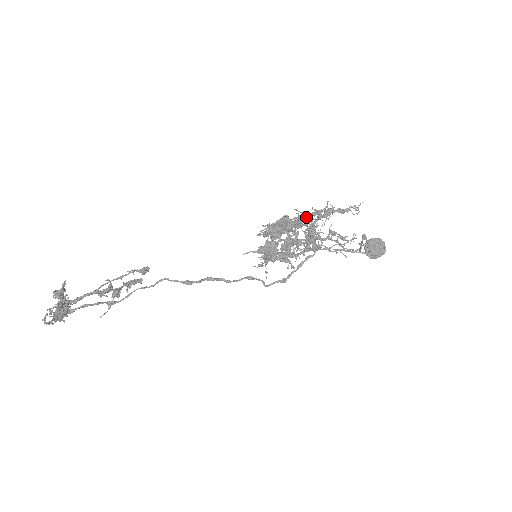
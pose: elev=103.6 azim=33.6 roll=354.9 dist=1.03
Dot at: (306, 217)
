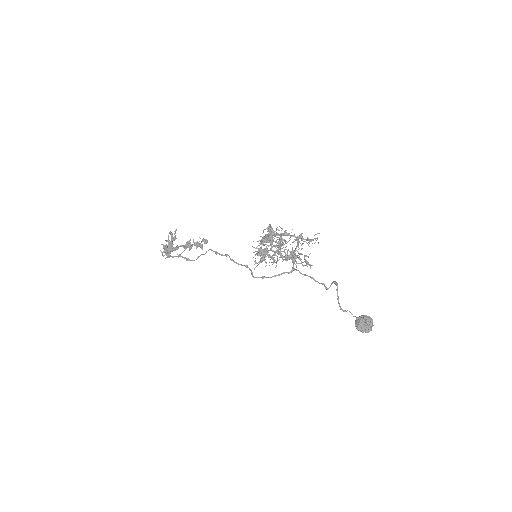
Dot at: (284, 234)
